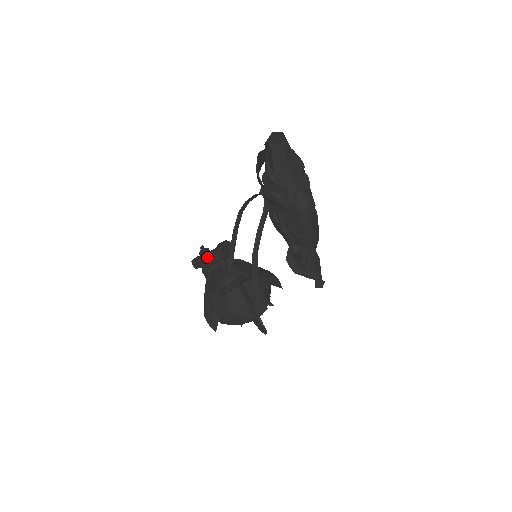
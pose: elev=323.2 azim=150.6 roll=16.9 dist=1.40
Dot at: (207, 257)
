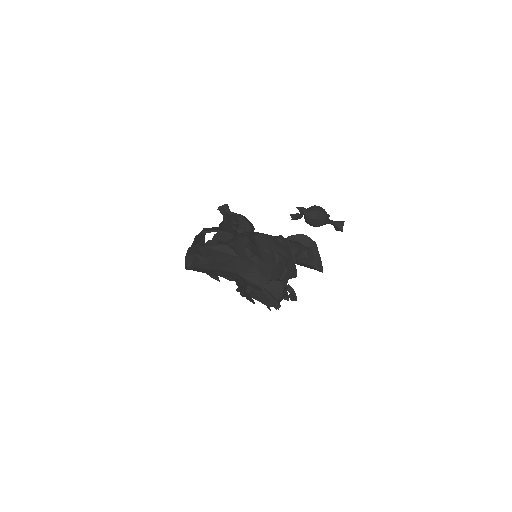
Dot at: occluded
